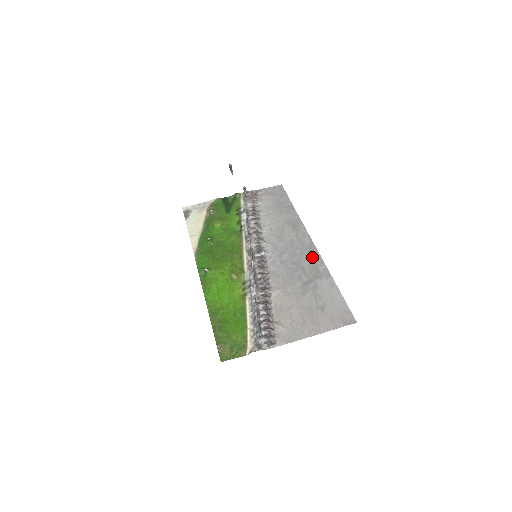
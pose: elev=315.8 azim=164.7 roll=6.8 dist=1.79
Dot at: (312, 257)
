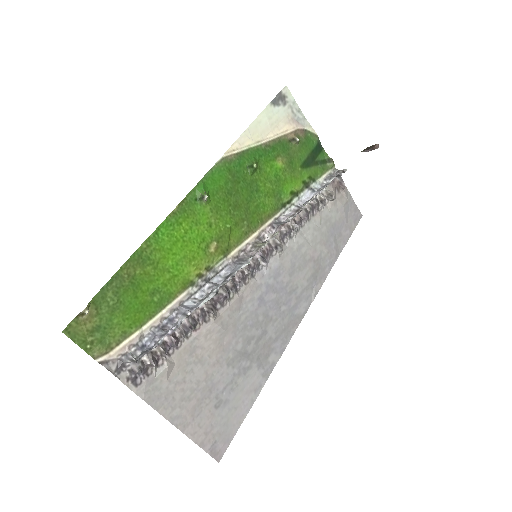
Dot at: (283, 333)
